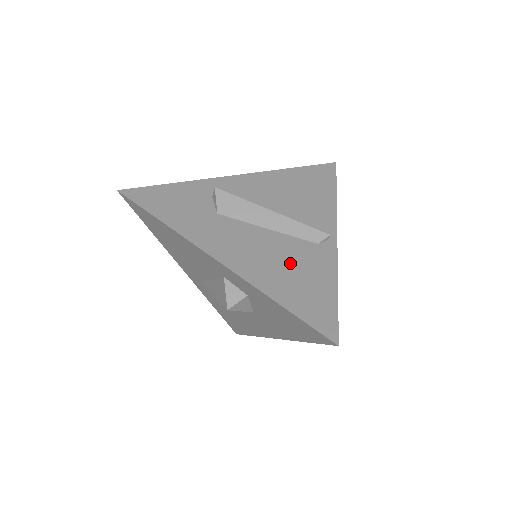
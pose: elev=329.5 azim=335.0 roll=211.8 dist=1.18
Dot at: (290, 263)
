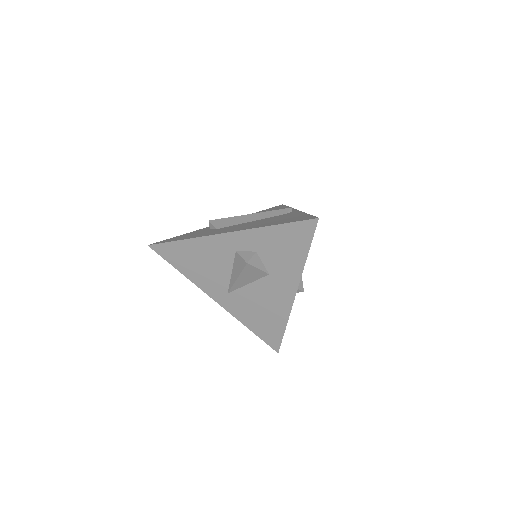
Dot at: (272, 220)
